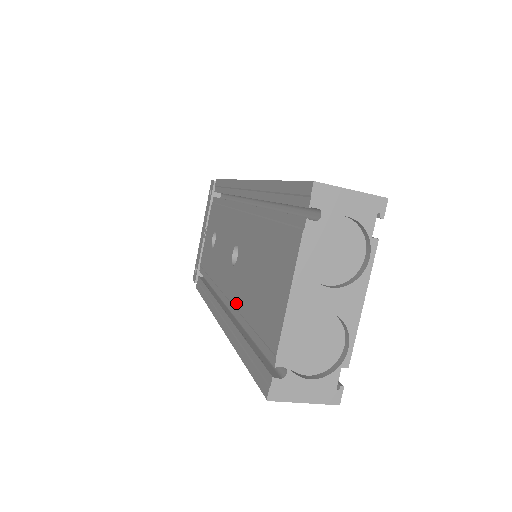
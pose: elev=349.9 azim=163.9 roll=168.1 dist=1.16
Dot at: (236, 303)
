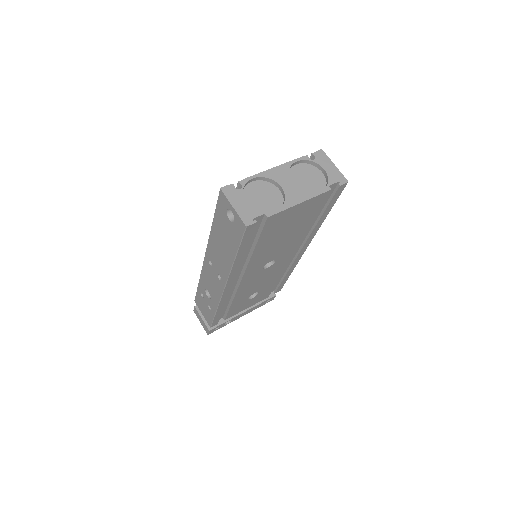
Dot at: occluded
